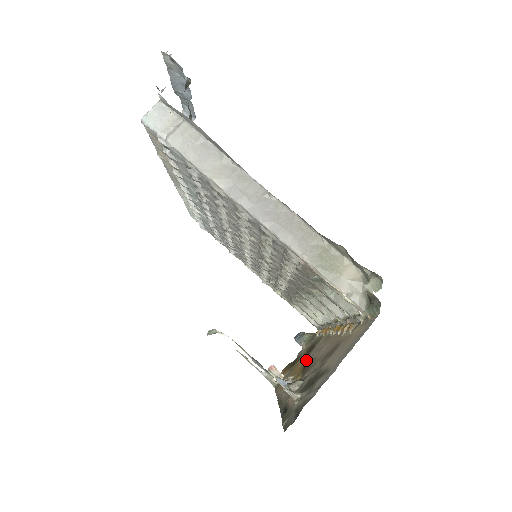
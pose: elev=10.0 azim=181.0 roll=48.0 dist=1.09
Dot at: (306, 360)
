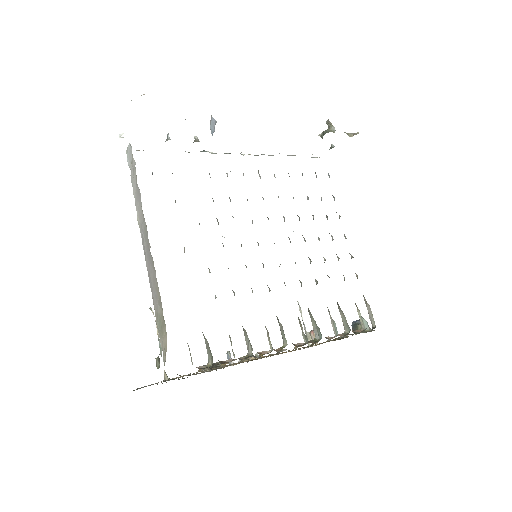
Dot at: occluded
